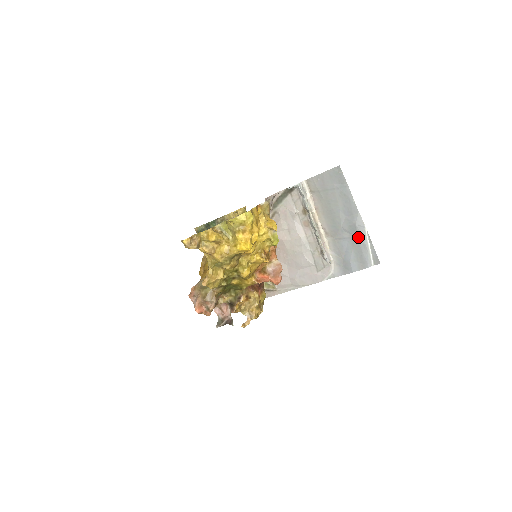
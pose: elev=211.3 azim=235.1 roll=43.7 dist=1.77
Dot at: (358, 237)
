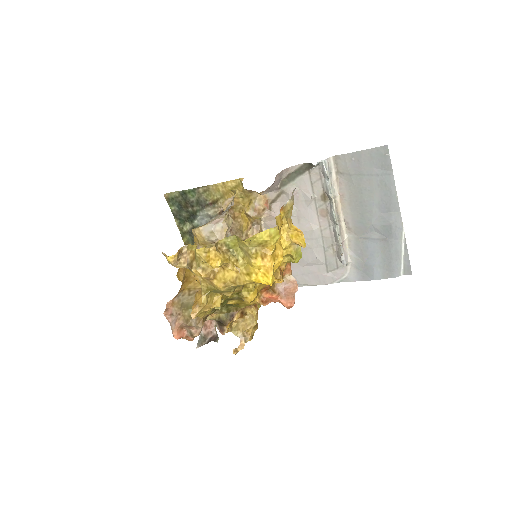
Dot at: (391, 240)
